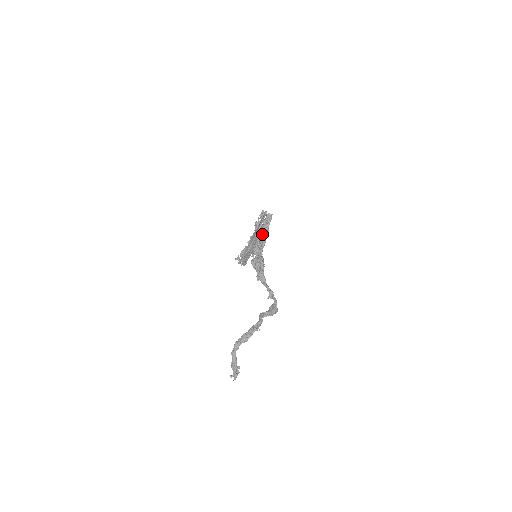
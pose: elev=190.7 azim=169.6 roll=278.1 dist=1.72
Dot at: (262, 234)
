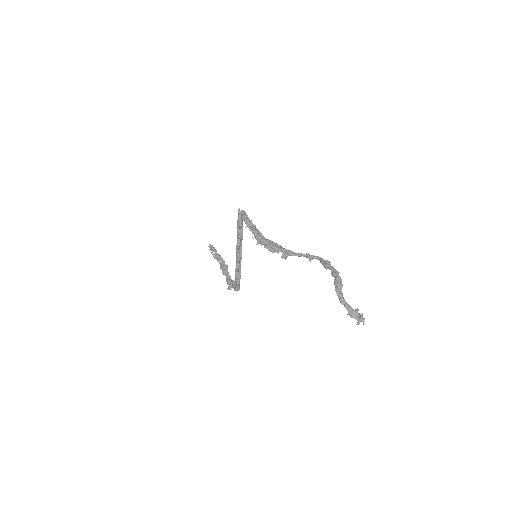
Dot at: (253, 225)
